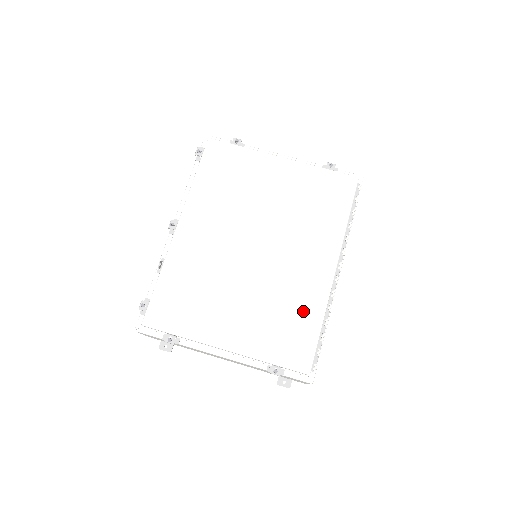
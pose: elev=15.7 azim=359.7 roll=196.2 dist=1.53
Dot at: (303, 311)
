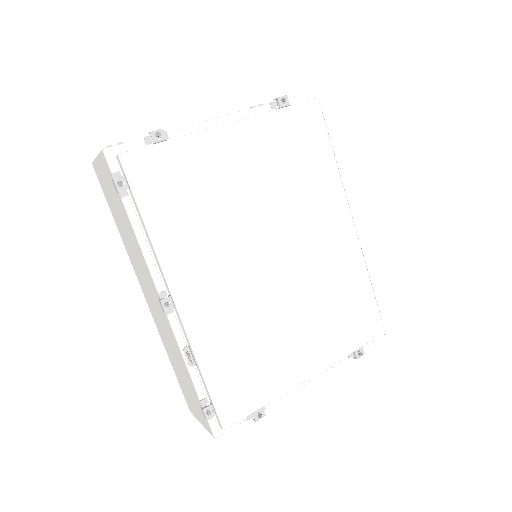
Dot at: (351, 284)
